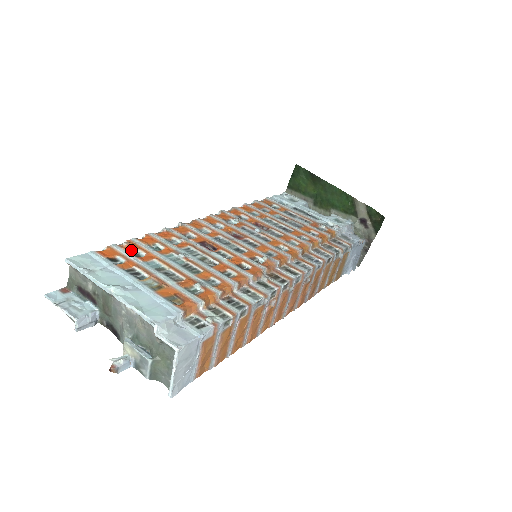
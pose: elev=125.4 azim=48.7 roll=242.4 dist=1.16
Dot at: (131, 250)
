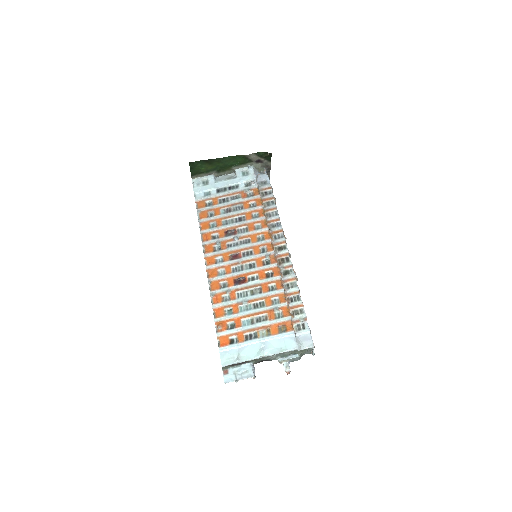
Dot at: (226, 327)
